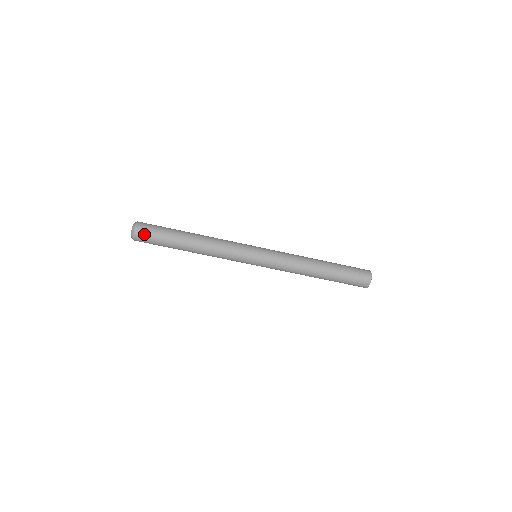
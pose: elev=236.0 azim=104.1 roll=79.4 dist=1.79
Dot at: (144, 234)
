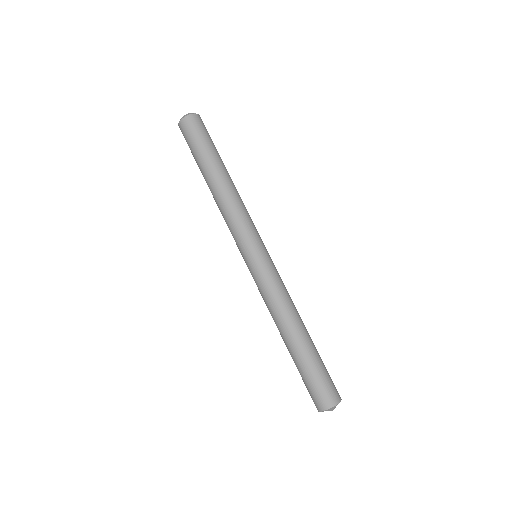
Dot at: (196, 125)
